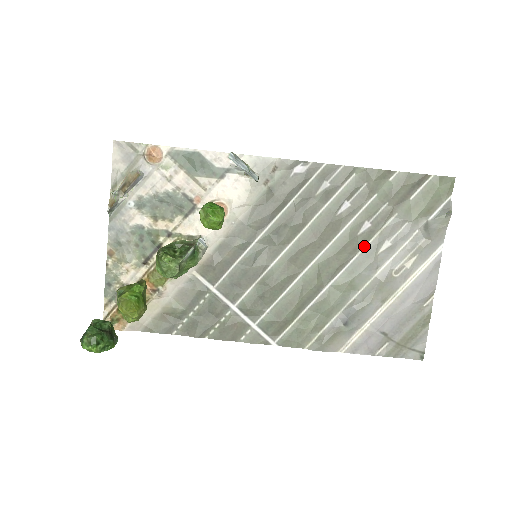
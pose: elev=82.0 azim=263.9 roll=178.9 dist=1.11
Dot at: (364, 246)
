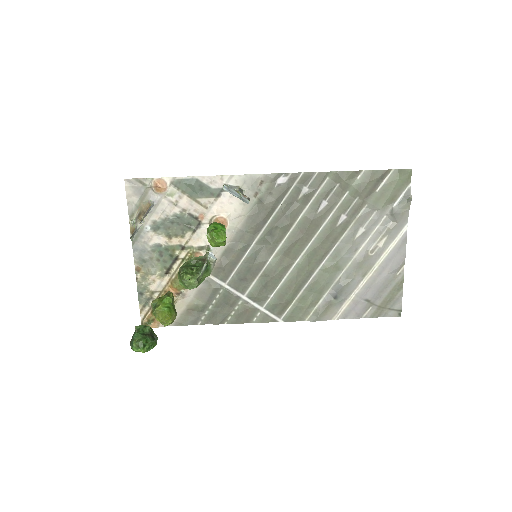
Dot at: (343, 234)
